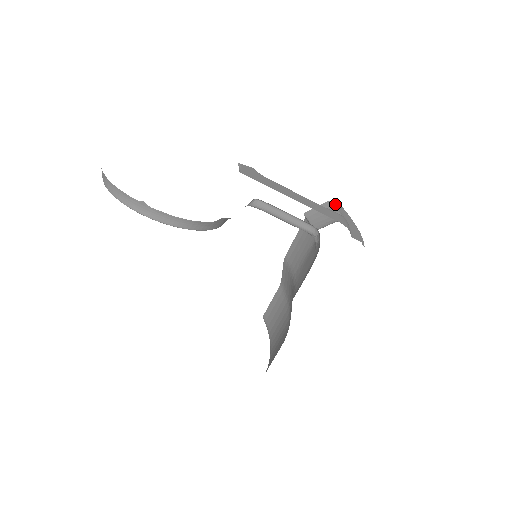
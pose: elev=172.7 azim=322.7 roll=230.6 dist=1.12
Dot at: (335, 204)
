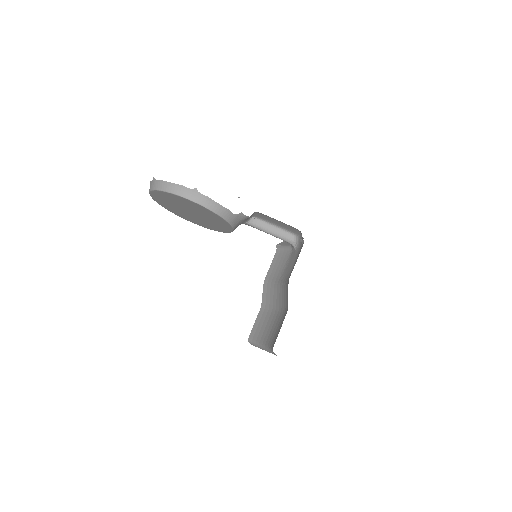
Dot at: occluded
